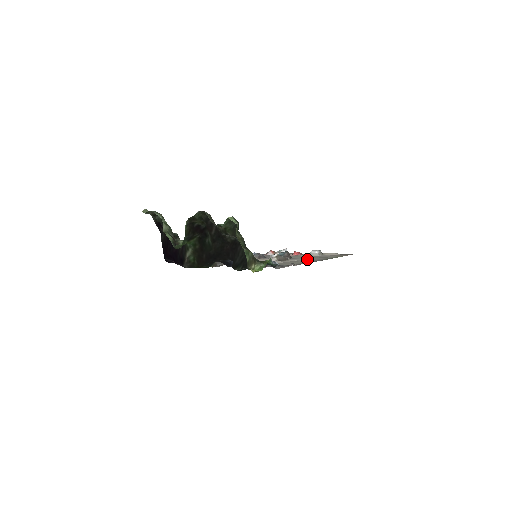
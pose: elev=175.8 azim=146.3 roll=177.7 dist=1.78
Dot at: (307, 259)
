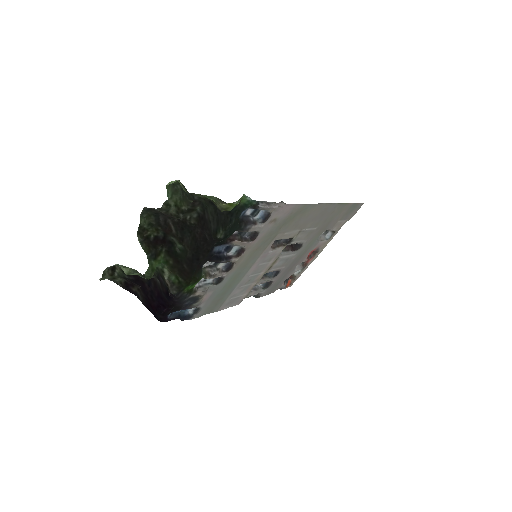
Dot at: (311, 224)
